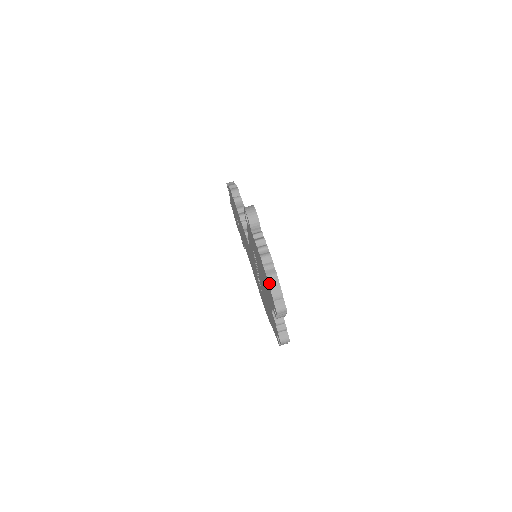
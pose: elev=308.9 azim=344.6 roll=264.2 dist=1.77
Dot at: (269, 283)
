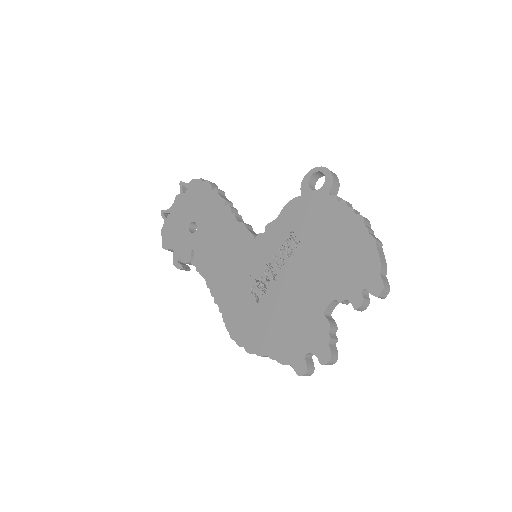
Dot at: (377, 247)
